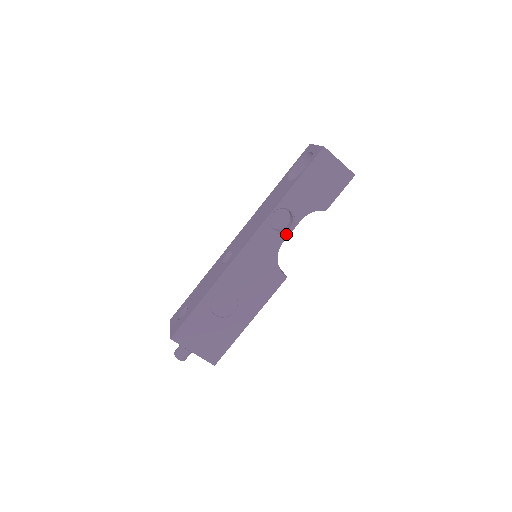
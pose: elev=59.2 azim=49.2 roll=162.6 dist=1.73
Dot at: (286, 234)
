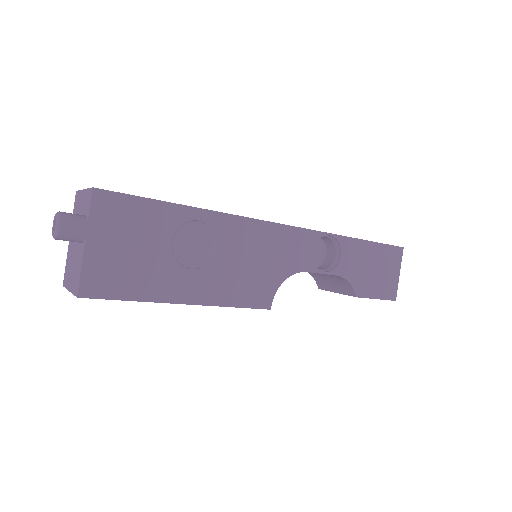
Dot at: (316, 268)
